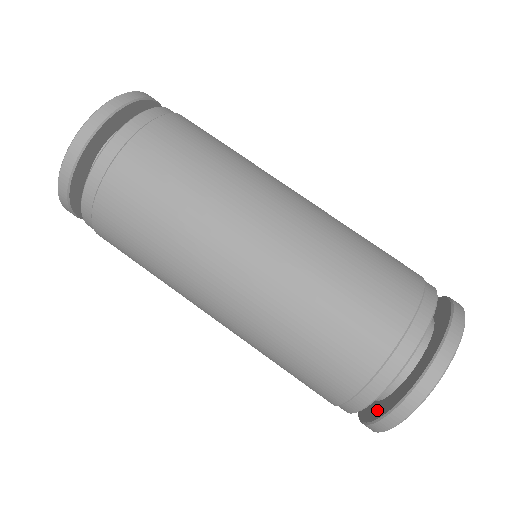
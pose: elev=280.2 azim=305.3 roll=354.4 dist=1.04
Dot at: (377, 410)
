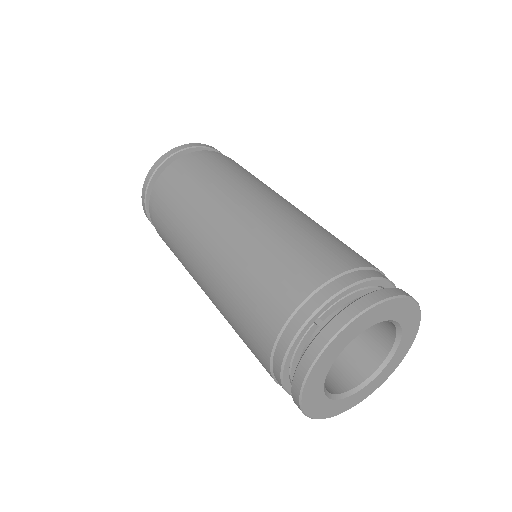
Dot at: occluded
